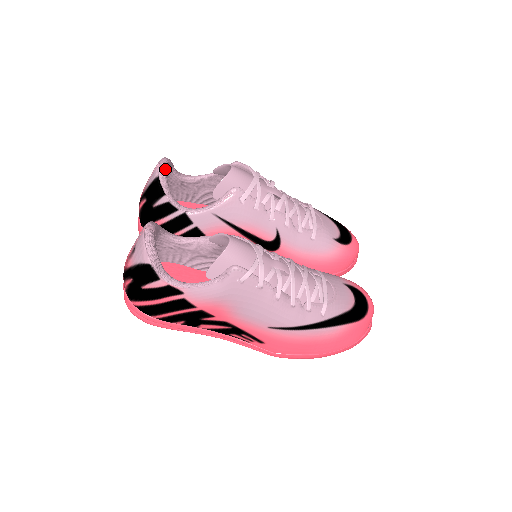
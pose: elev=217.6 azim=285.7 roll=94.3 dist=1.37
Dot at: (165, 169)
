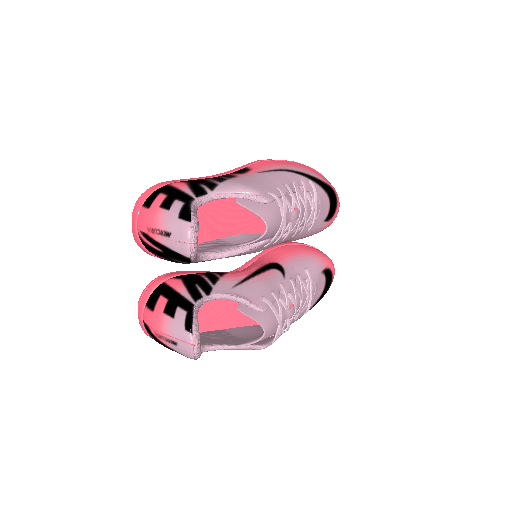
Dot at: (197, 247)
